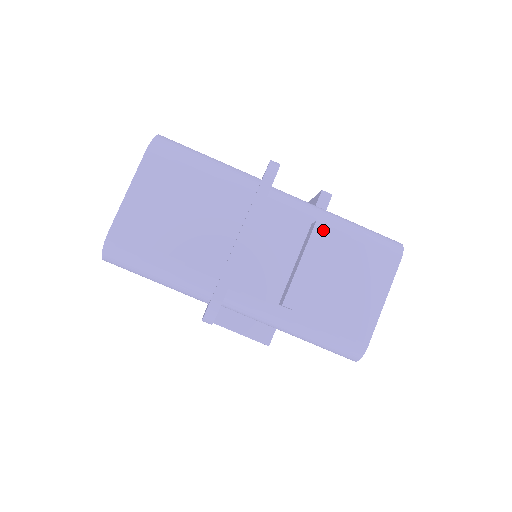
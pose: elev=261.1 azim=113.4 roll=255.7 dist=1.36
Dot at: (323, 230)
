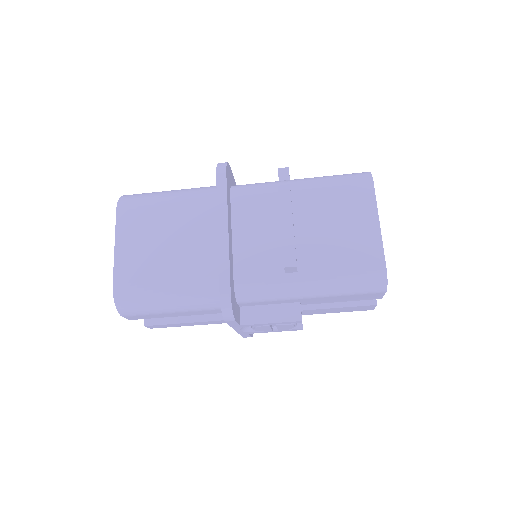
Dot at: (287, 190)
